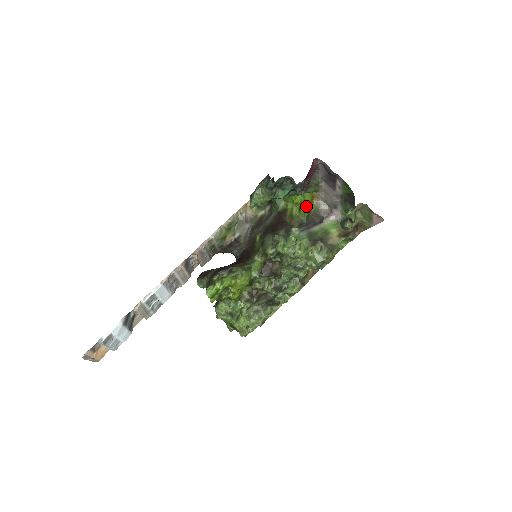
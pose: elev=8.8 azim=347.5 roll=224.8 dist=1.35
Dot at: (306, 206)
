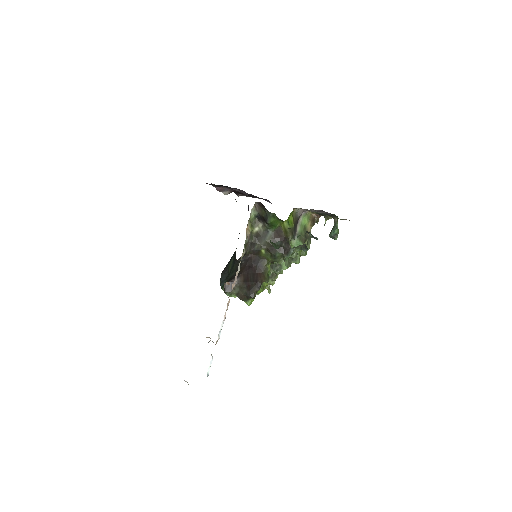
Dot at: (290, 217)
